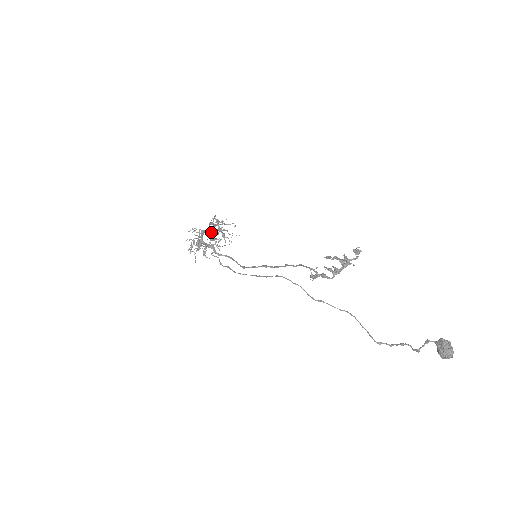
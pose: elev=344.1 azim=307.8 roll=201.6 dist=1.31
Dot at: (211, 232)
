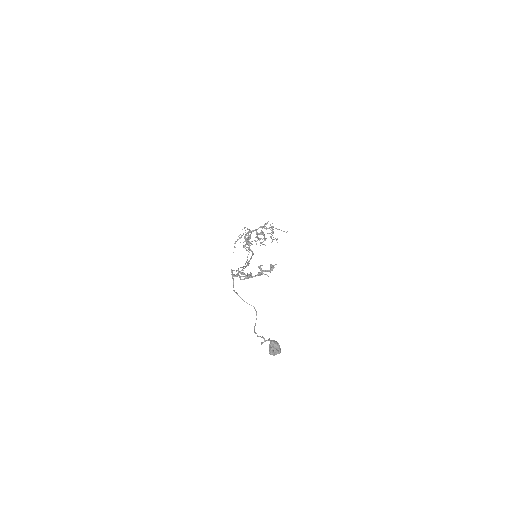
Dot at: (257, 233)
